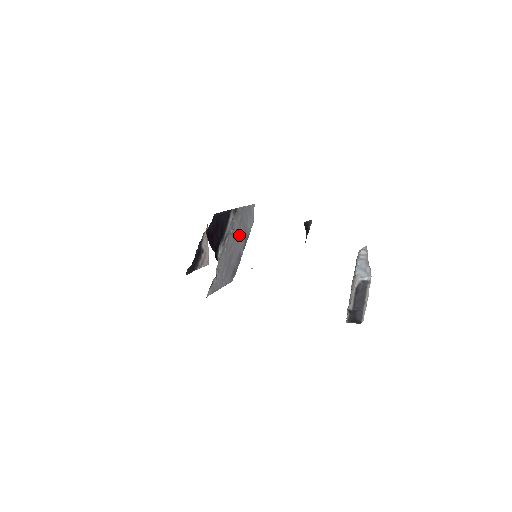
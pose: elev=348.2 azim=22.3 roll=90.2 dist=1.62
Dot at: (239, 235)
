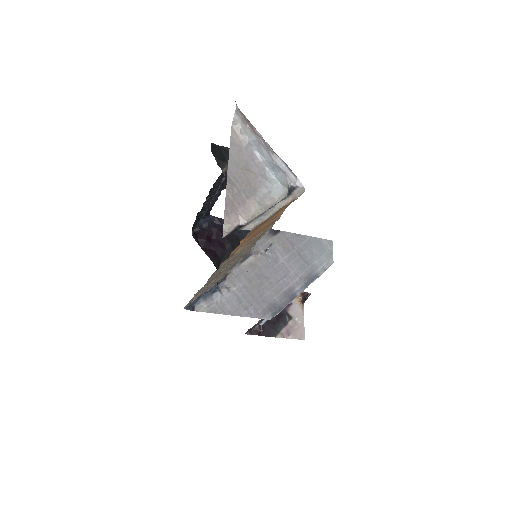
Dot at: (289, 266)
